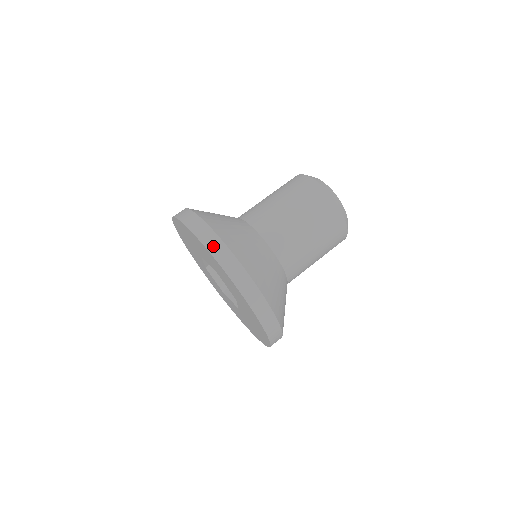
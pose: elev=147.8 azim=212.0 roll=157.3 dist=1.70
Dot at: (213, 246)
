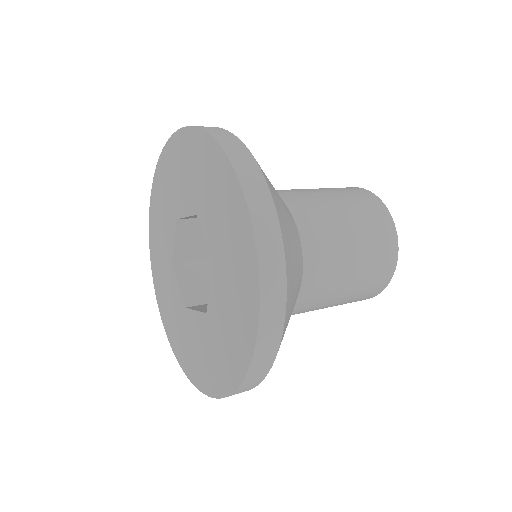
Dot at: (213, 129)
